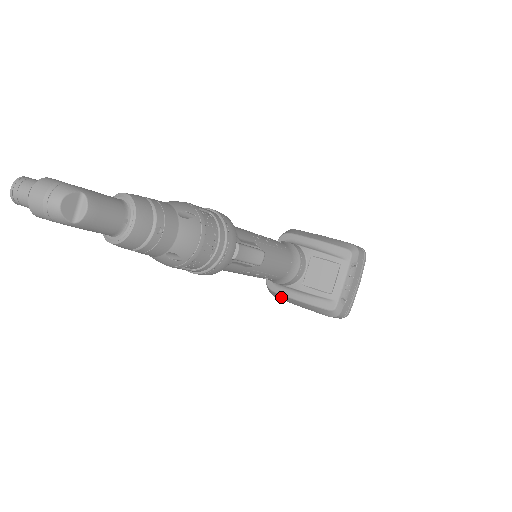
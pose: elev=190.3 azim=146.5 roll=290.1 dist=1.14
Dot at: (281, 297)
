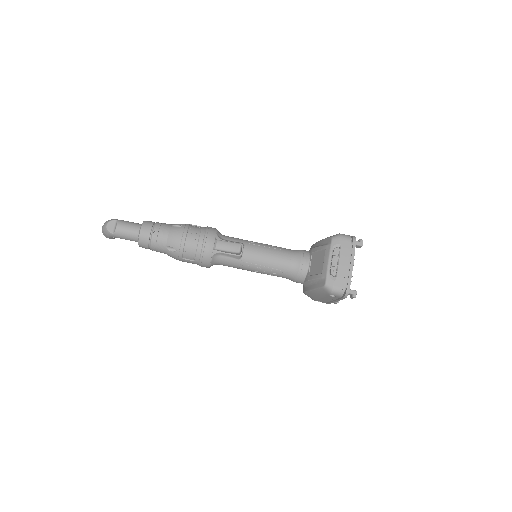
Dot at: (310, 296)
